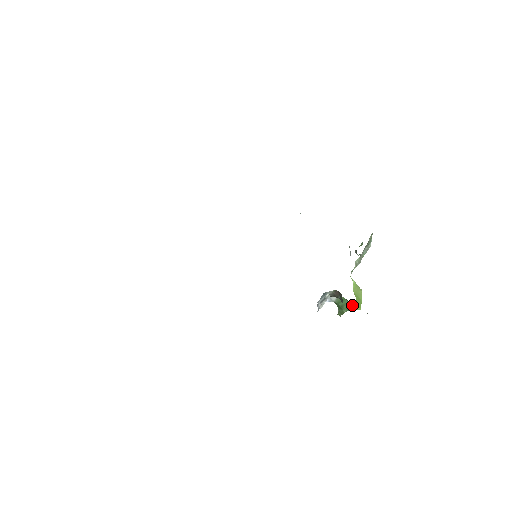
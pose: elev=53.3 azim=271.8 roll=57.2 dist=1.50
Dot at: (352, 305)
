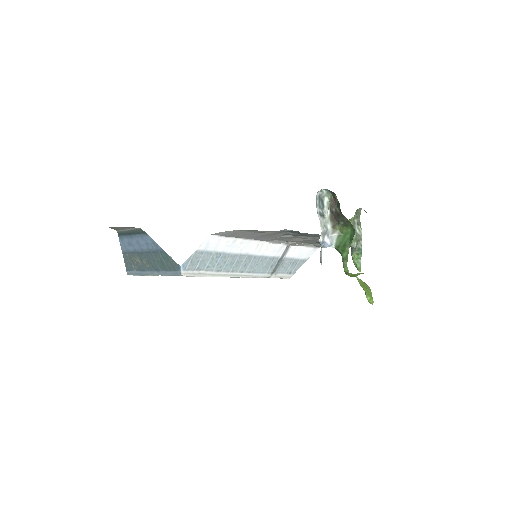
Dot at: (353, 232)
